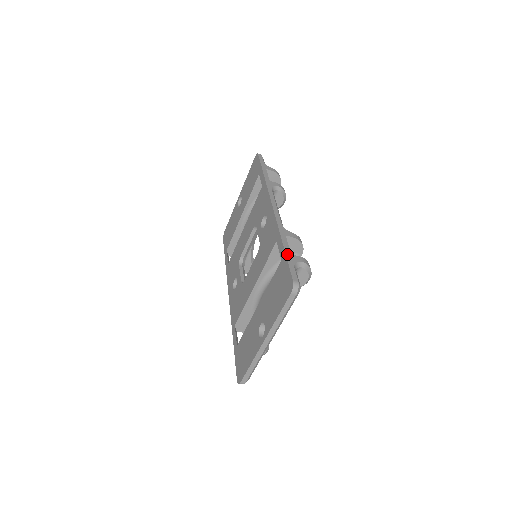
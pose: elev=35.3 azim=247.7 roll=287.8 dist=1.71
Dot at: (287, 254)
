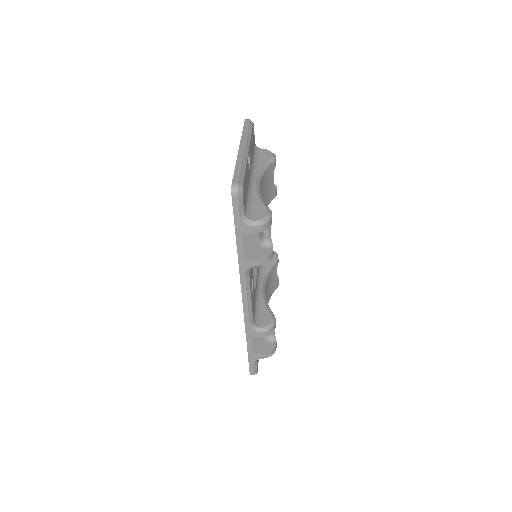
Dot at: (249, 355)
